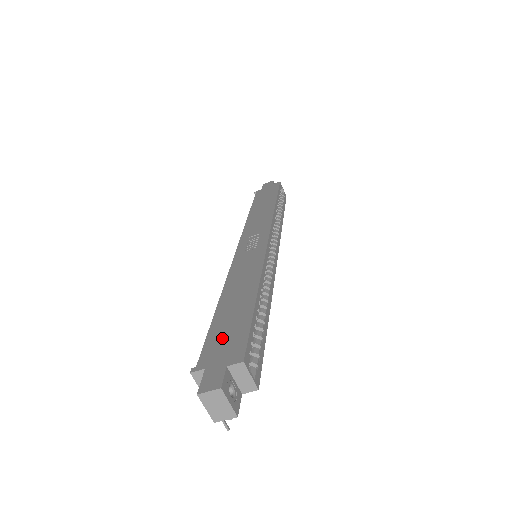
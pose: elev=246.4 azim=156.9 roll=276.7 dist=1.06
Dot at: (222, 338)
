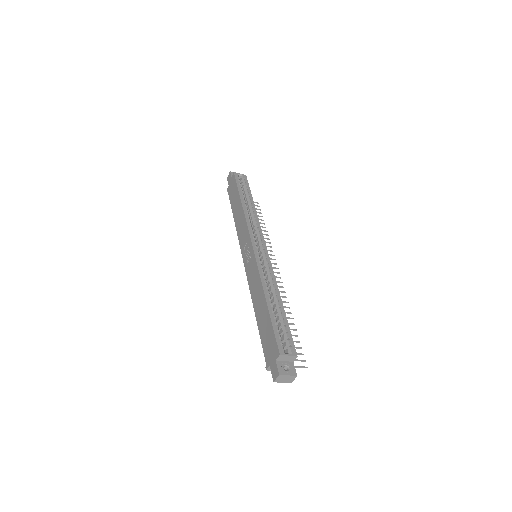
Dot at: (267, 342)
